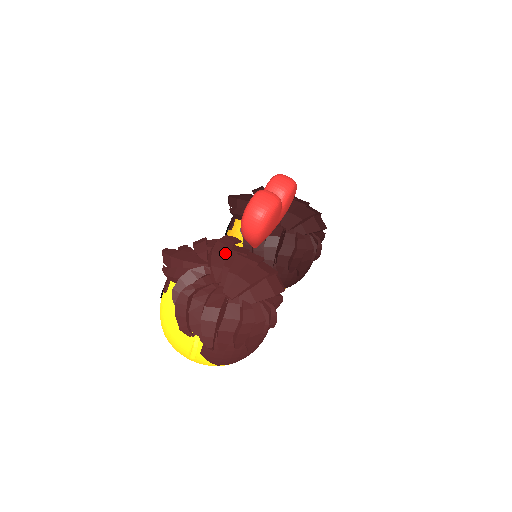
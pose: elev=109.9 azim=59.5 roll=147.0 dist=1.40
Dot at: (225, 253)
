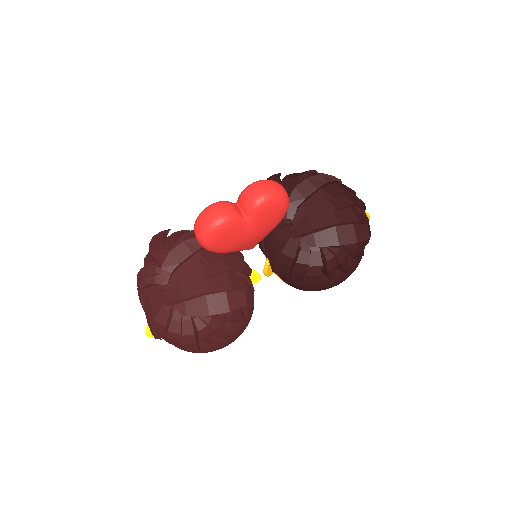
Dot at: (182, 257)
